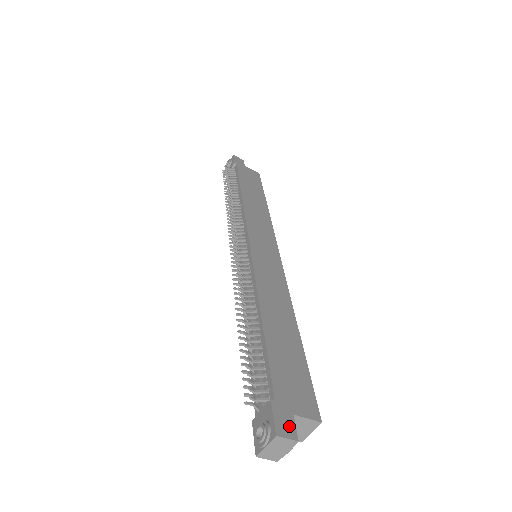
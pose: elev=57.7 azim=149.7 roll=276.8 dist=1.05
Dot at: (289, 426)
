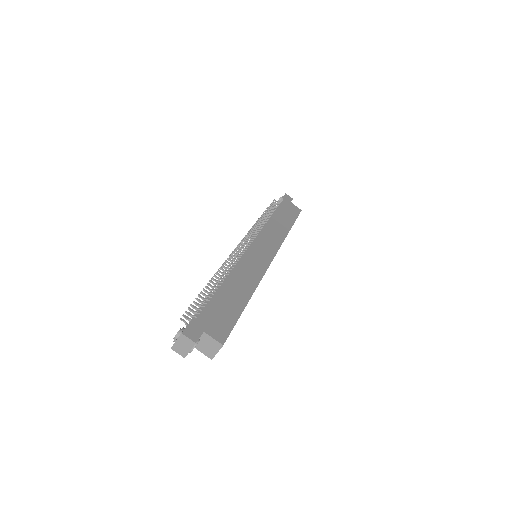
Dot at: (195, 334)
